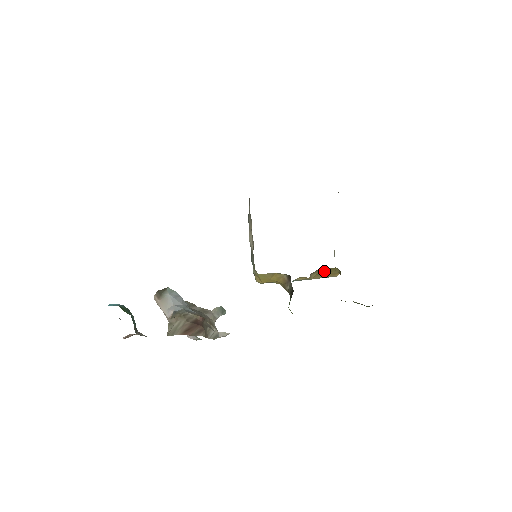
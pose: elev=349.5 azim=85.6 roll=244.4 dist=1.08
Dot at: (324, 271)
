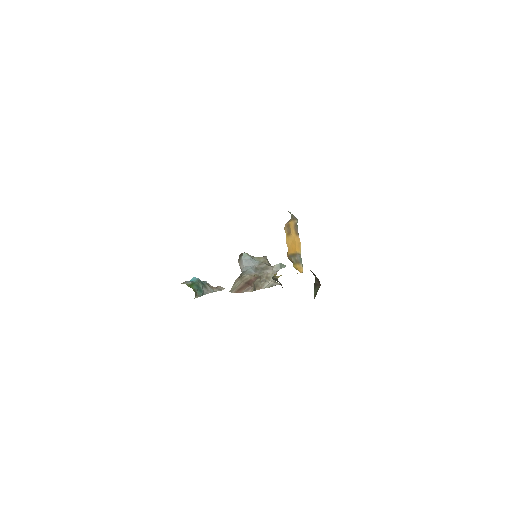
Dot at: occluded
